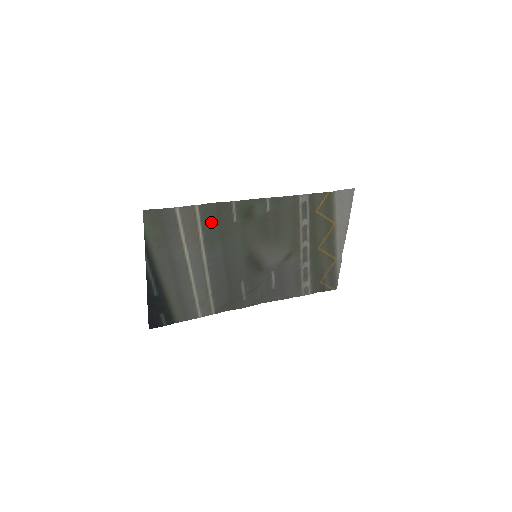
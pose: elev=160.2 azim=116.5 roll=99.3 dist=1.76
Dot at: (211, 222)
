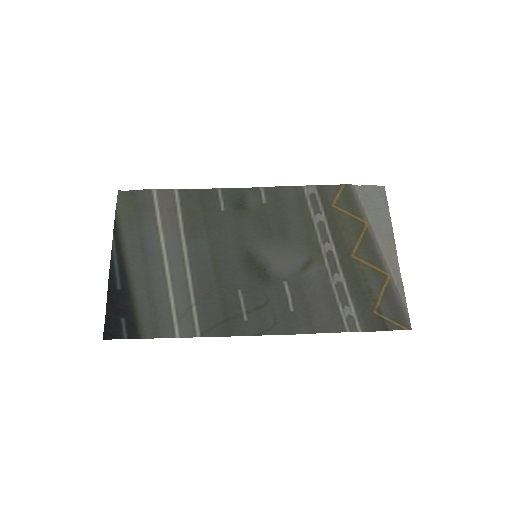
Dot at: (194, 210)
